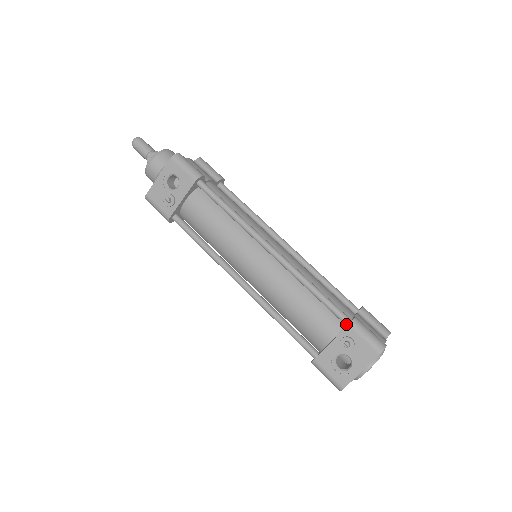
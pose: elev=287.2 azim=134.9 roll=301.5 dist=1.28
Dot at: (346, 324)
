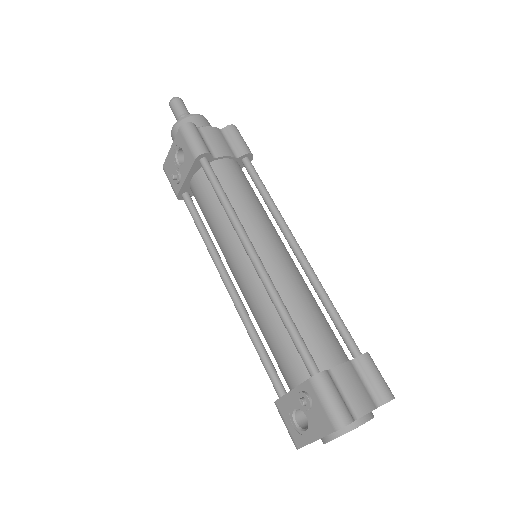
Dot at: (311, 376)
